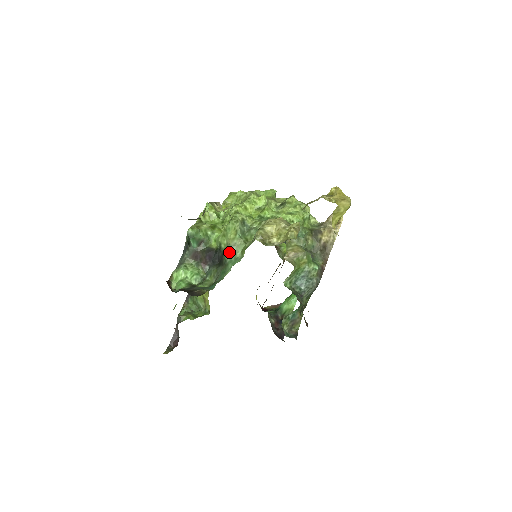
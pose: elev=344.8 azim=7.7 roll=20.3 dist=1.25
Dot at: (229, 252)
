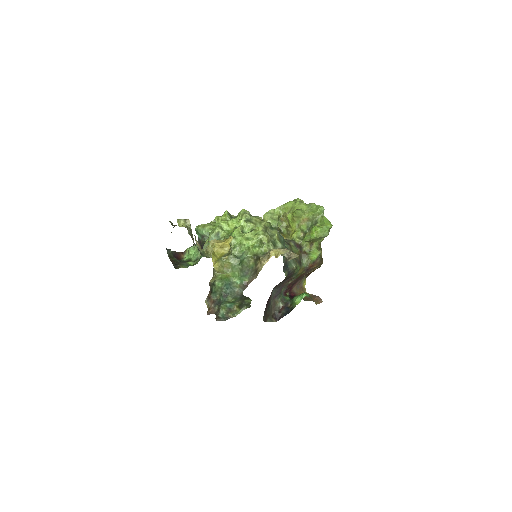
Dot at: occluded
